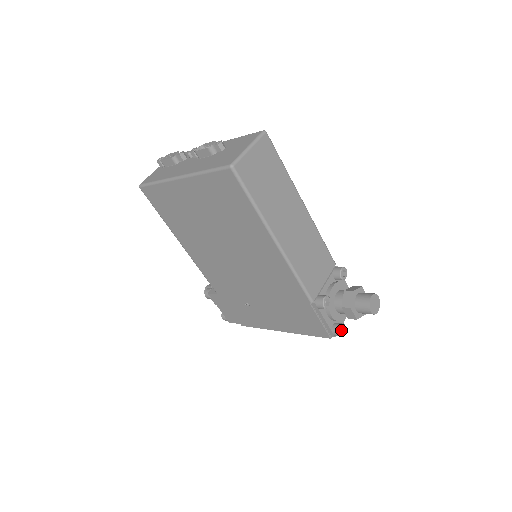
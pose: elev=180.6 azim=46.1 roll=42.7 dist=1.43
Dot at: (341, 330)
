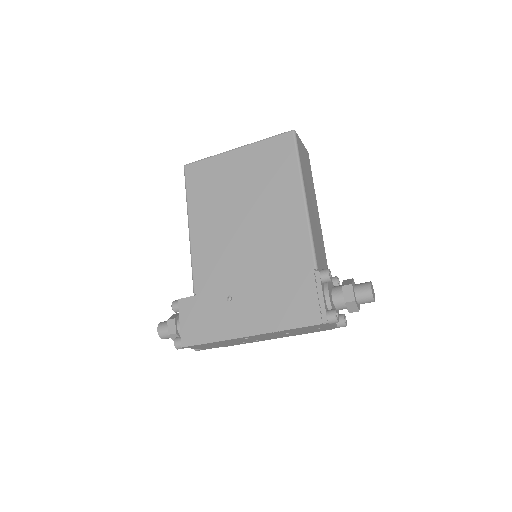
Dot at: occluded
